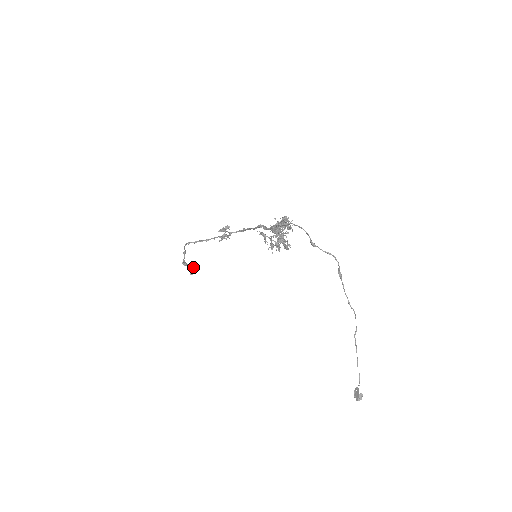
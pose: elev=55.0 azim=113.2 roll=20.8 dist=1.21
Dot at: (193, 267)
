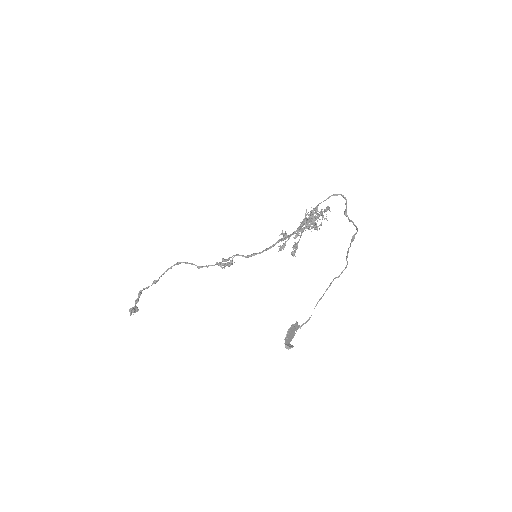
Dot at: (137, 309)
